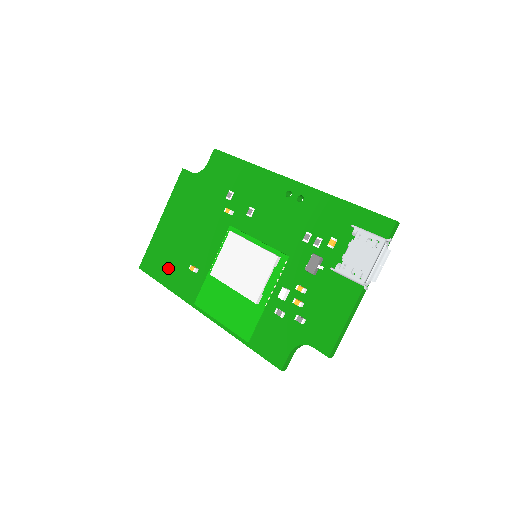
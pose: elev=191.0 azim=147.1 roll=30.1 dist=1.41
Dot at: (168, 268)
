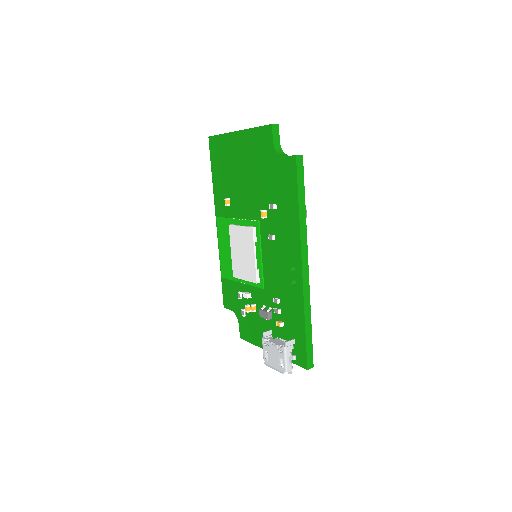
Dot at: (220, 172)
